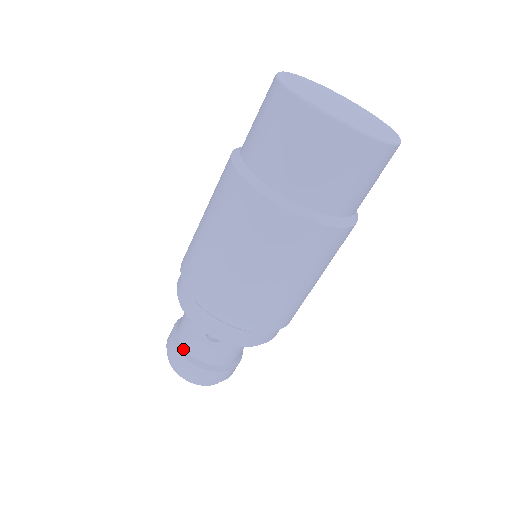
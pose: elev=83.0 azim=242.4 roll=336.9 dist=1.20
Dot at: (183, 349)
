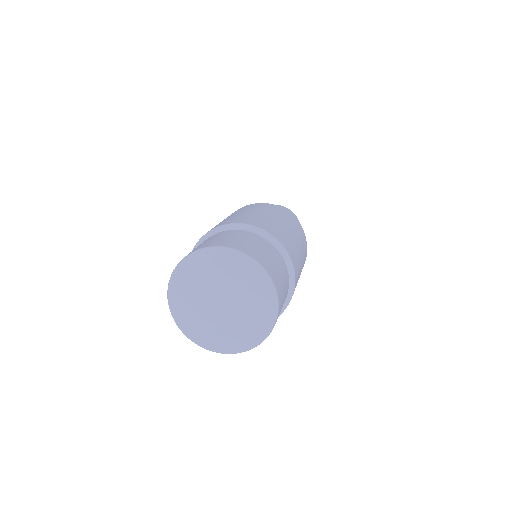
Dot at: occluded
